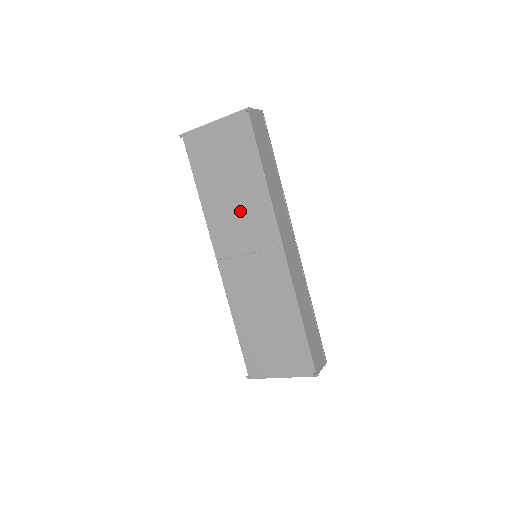
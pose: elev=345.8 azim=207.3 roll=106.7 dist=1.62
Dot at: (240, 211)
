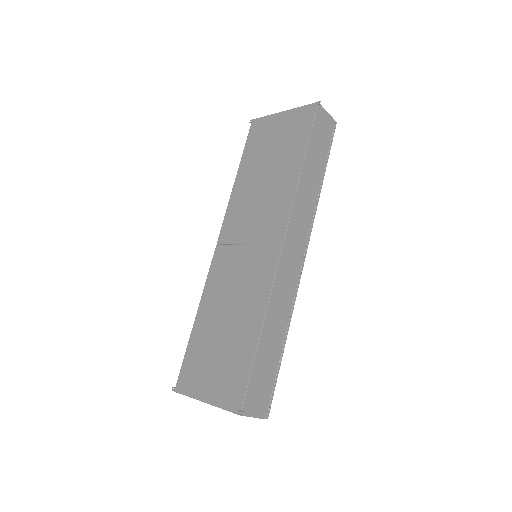
Dot at: (262, 198)
